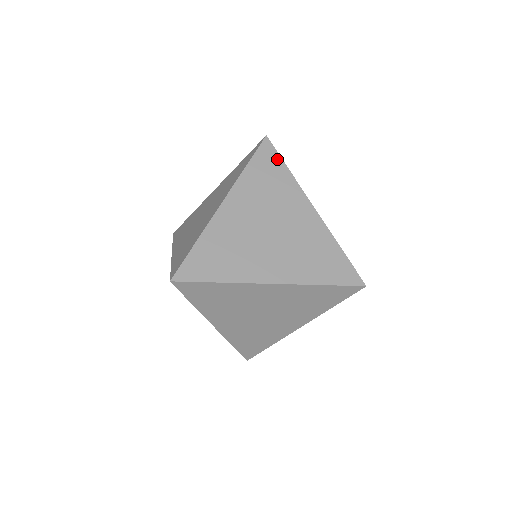
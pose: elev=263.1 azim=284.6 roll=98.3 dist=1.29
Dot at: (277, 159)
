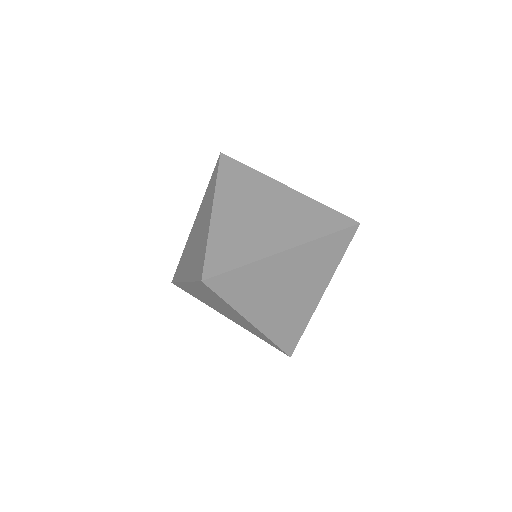
Dot at: (238, 165)
